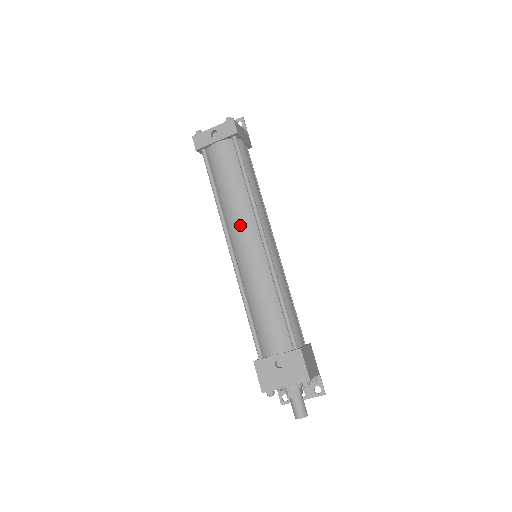
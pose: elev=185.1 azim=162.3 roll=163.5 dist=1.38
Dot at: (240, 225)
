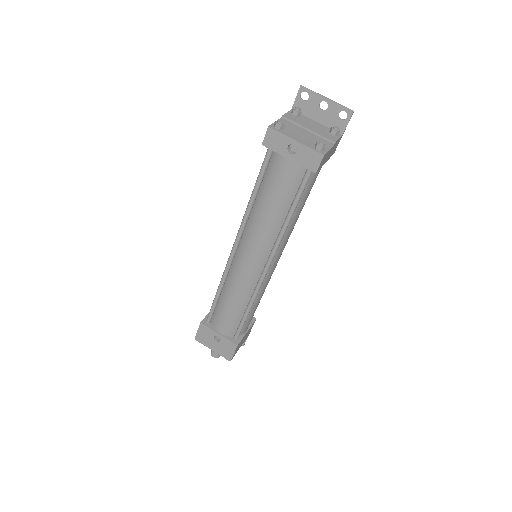
Dot at: (254, 245)
